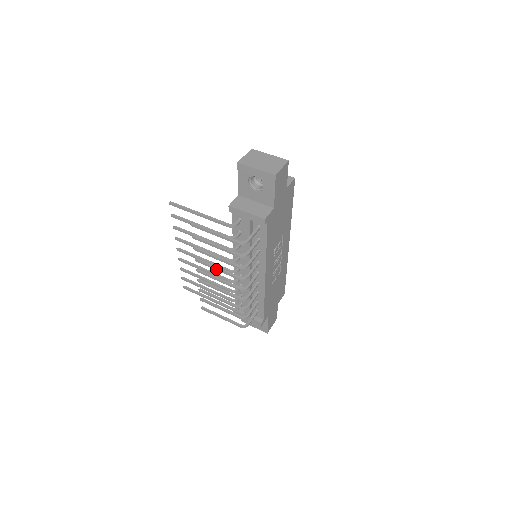
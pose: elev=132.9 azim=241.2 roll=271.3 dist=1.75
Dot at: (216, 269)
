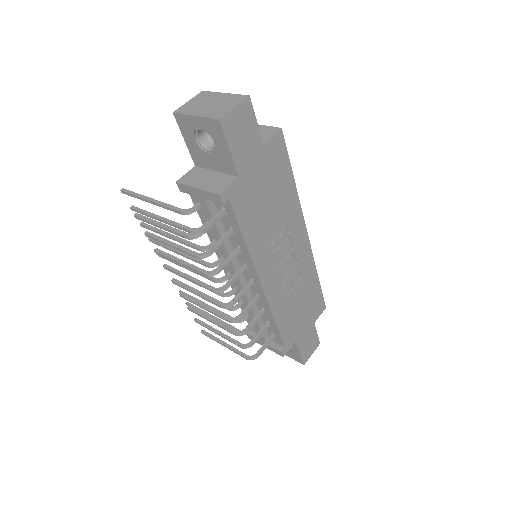
Dot at: (186, 278)
